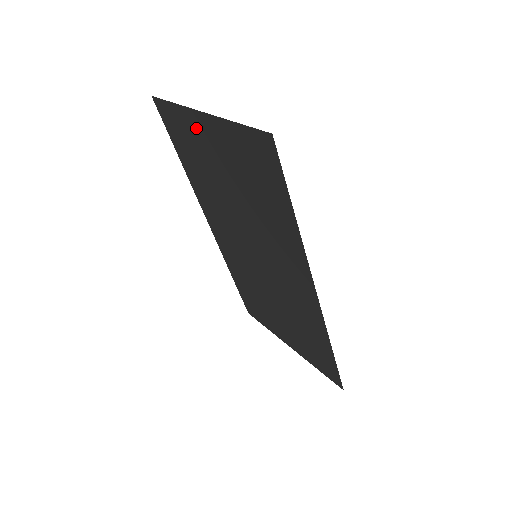
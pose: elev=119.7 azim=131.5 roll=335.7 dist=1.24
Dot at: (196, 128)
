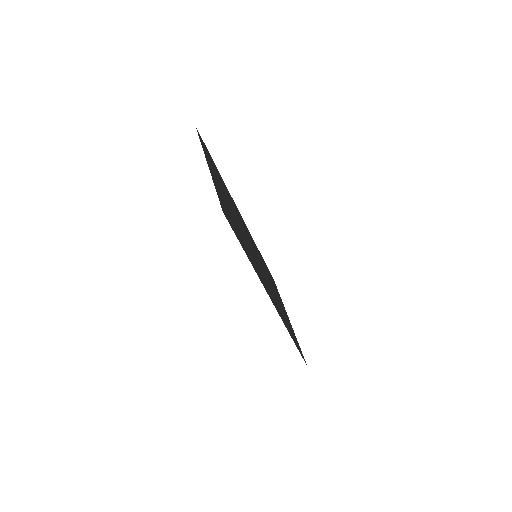
Dot at: (211, 166)
